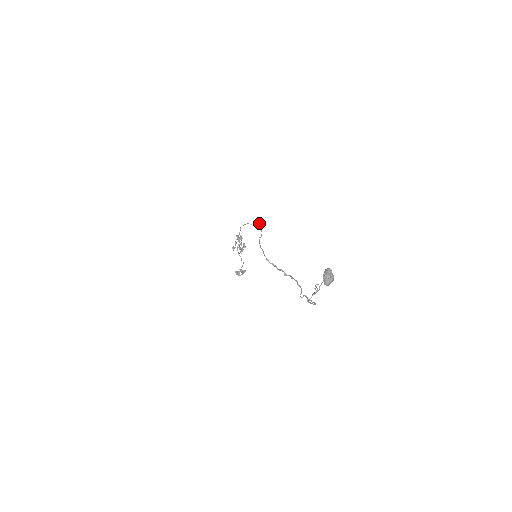
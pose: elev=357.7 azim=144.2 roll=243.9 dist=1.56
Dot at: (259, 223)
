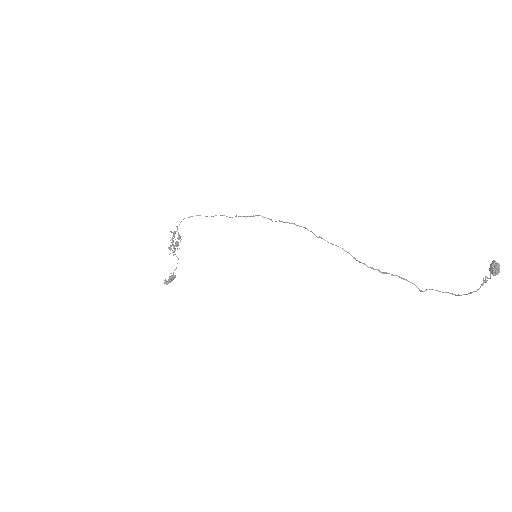
Dot at: (247, 216)
